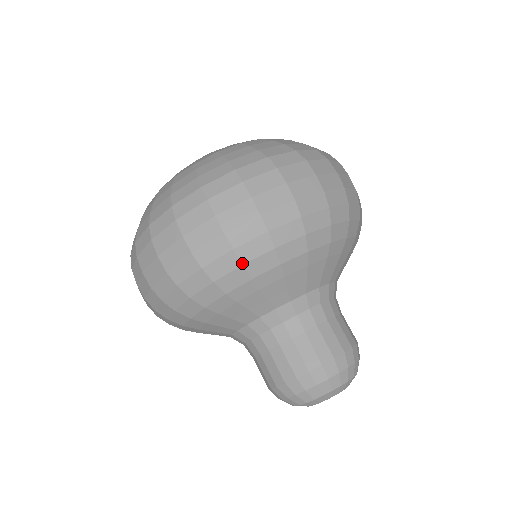
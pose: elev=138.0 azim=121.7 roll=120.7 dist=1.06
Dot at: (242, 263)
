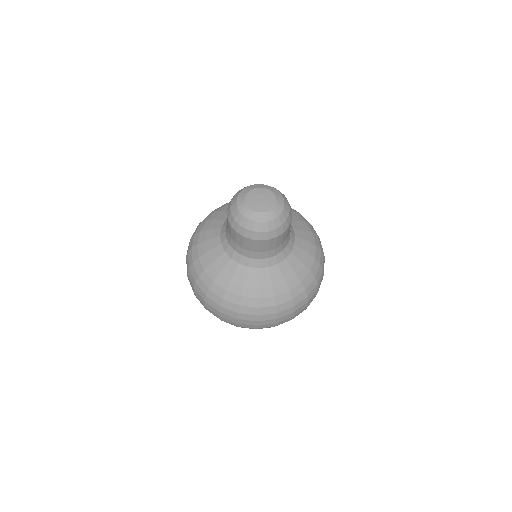
Dot at: occluded
